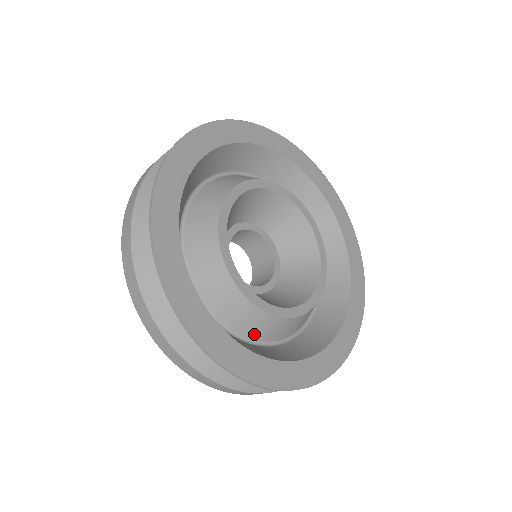
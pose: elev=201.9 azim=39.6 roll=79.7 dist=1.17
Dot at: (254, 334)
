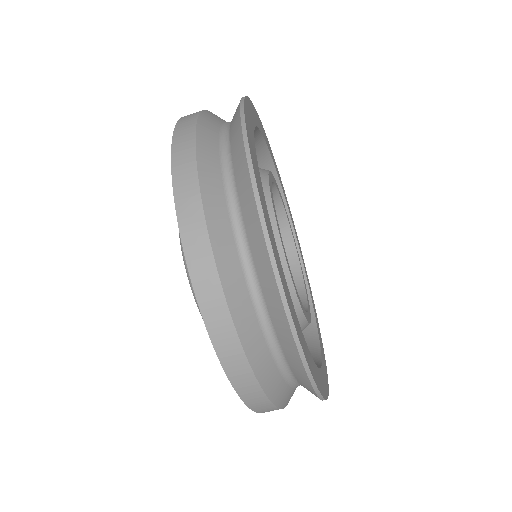
Dot at: occluded
